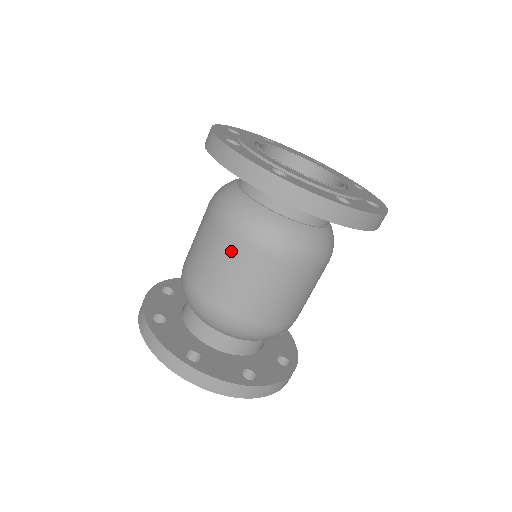
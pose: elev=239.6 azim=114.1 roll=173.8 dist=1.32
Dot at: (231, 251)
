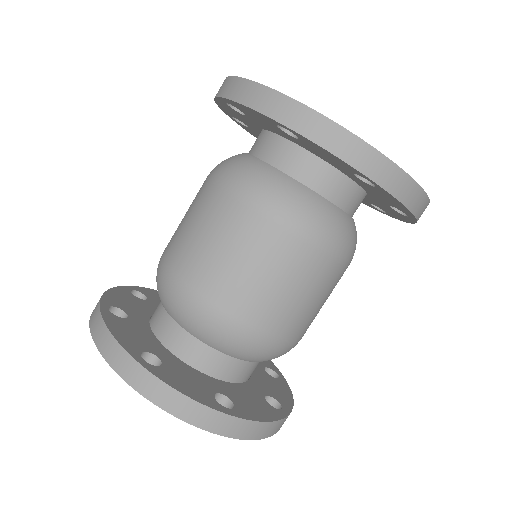
Dot at: (226, 216)
